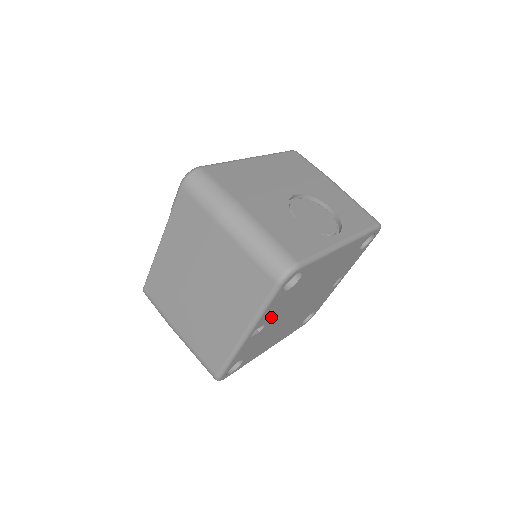
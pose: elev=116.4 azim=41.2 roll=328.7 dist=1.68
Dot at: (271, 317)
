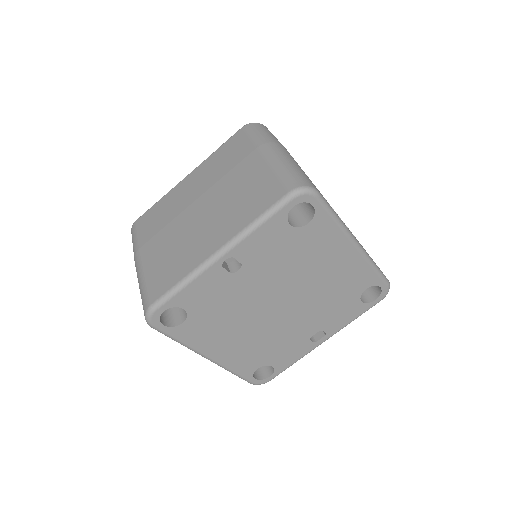
Dot at: (253, 261)
